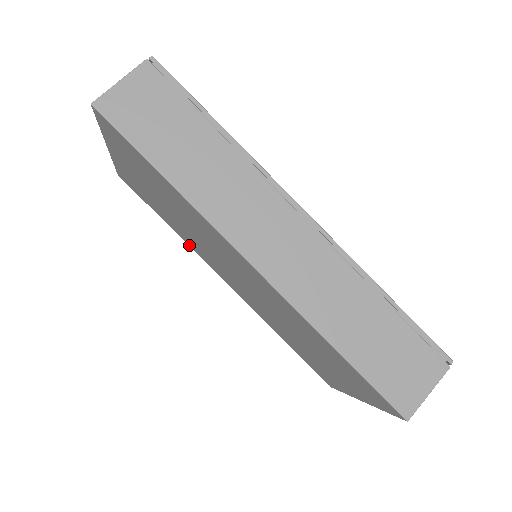
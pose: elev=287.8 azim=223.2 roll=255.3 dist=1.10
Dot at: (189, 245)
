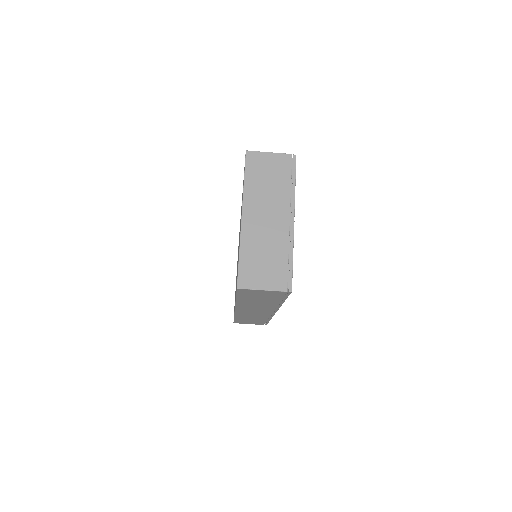
Dot at: occluded
